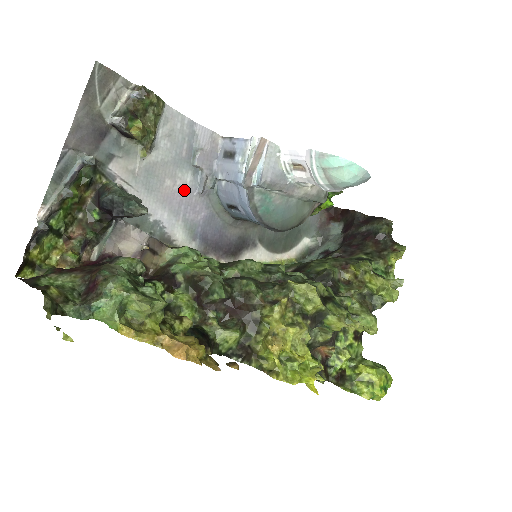
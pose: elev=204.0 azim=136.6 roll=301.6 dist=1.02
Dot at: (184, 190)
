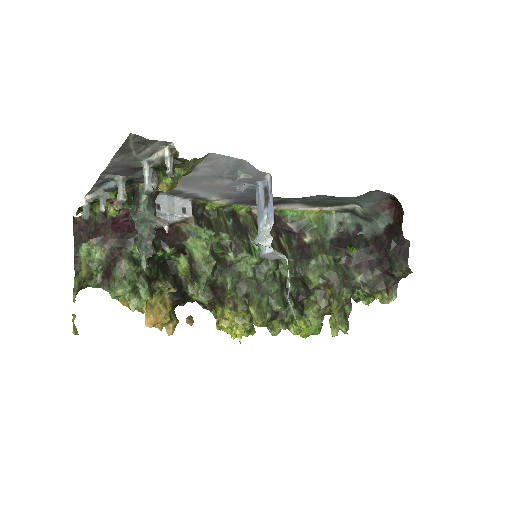
Dot at: (222, 185)
